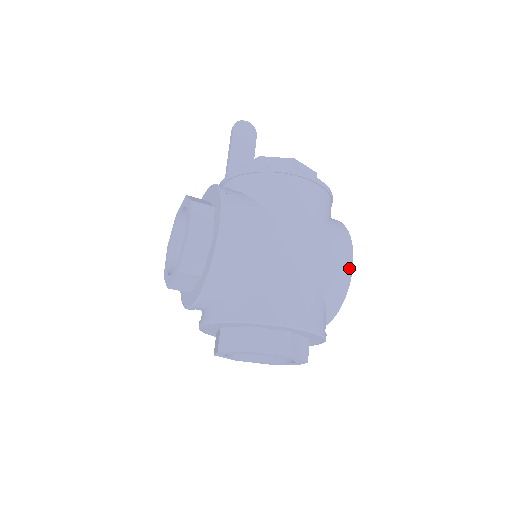
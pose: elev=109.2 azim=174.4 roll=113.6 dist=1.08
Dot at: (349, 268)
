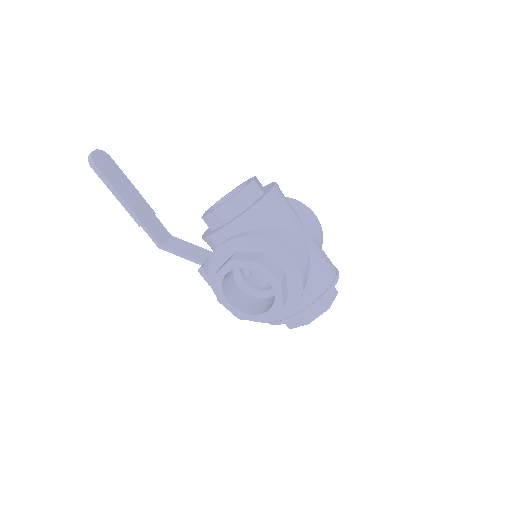
Dot at: (319, 222)
